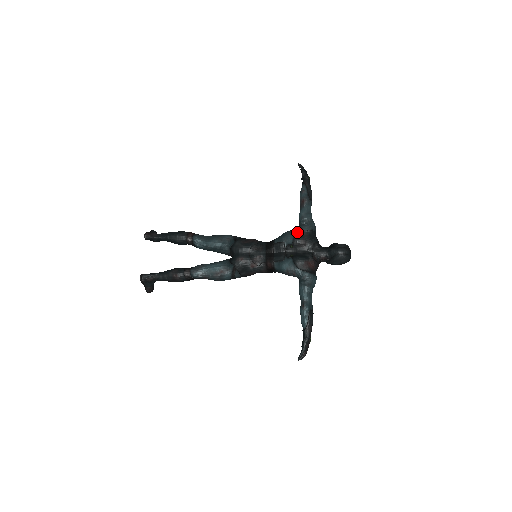
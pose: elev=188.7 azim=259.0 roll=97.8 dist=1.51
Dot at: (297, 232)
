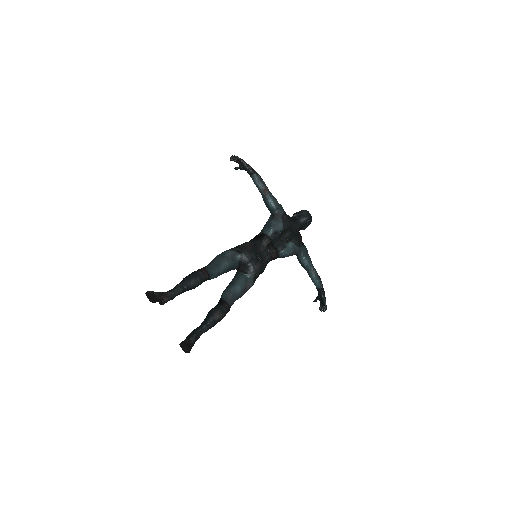
Dot at: (281, 218)
